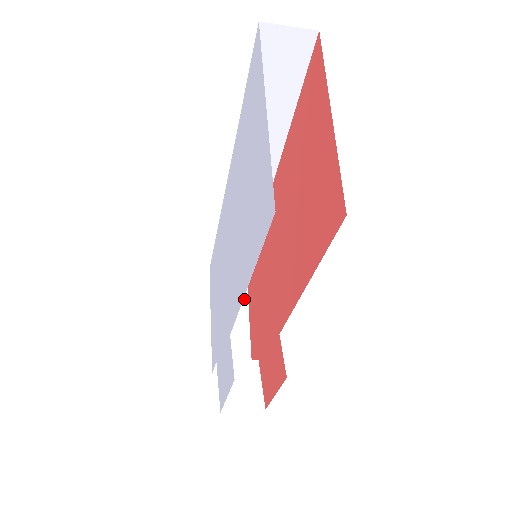
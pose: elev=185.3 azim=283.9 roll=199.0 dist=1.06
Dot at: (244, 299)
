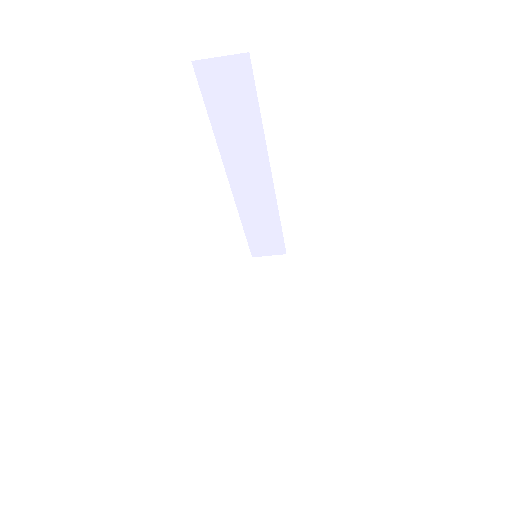
Dot at: (285, 282)
